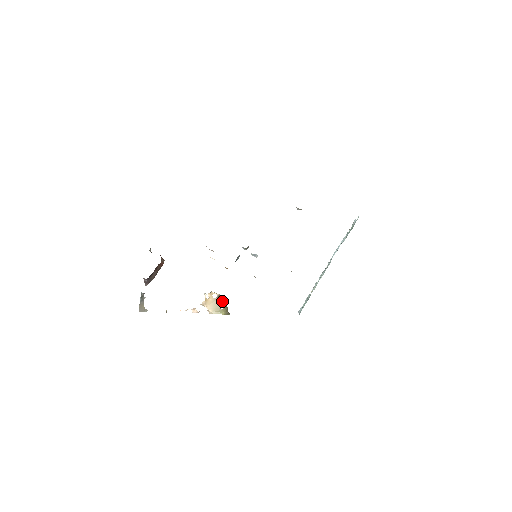
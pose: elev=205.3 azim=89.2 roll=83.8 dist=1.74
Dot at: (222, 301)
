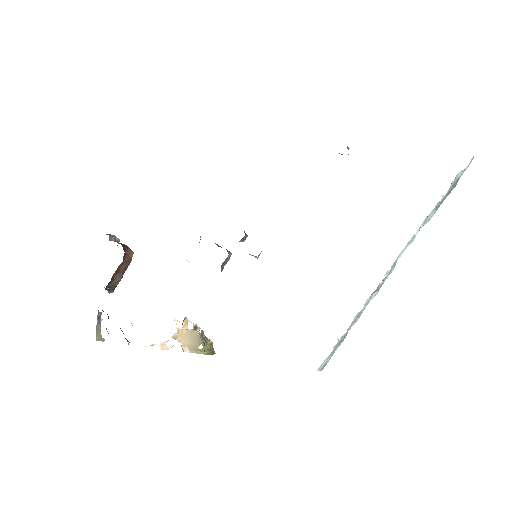
Dot at: (199, 337)
